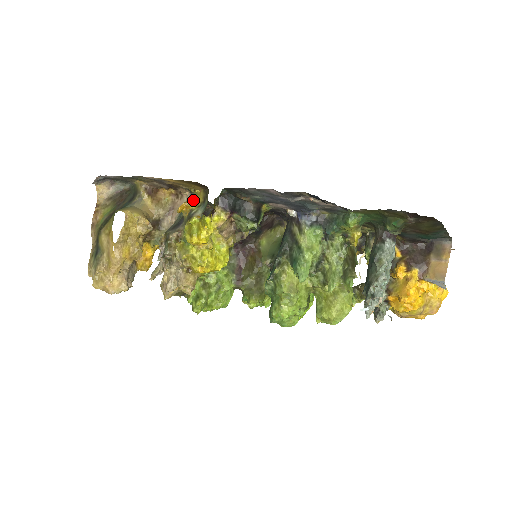
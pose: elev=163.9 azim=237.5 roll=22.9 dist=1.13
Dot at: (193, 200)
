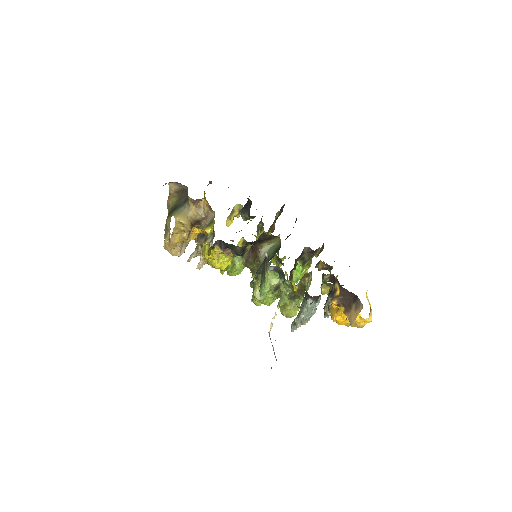
Dot at: (210, 227)
